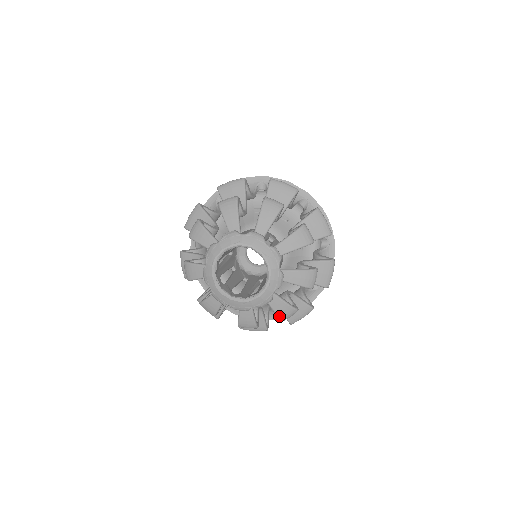
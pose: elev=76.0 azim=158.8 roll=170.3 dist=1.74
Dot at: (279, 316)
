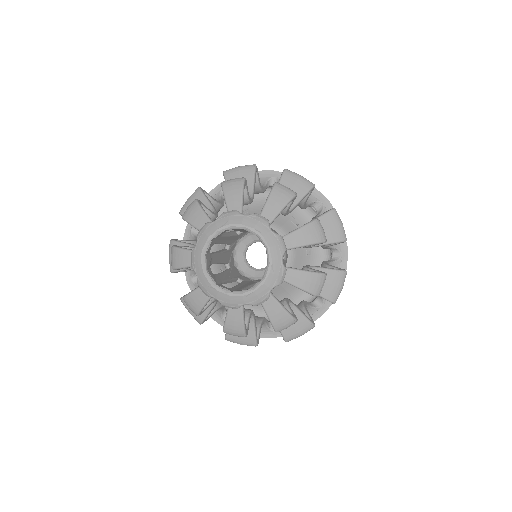
Dot at: (226, 326)
